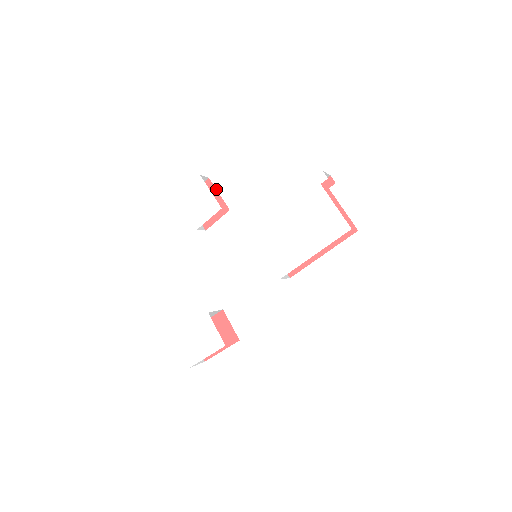
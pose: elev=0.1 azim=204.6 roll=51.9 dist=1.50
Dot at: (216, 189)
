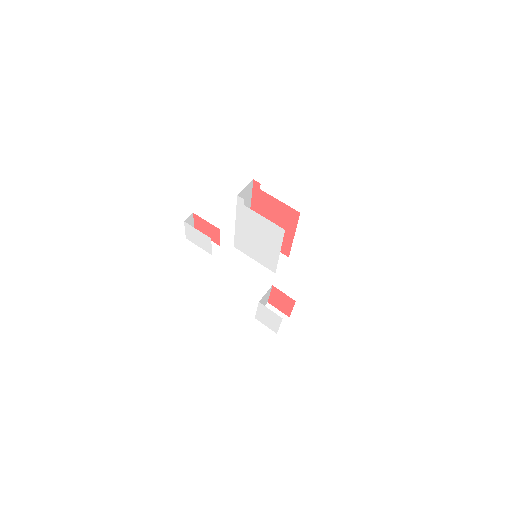
Dot at: (202, 219)
